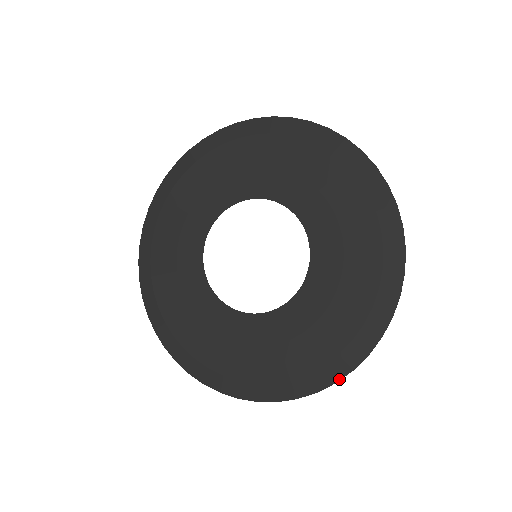
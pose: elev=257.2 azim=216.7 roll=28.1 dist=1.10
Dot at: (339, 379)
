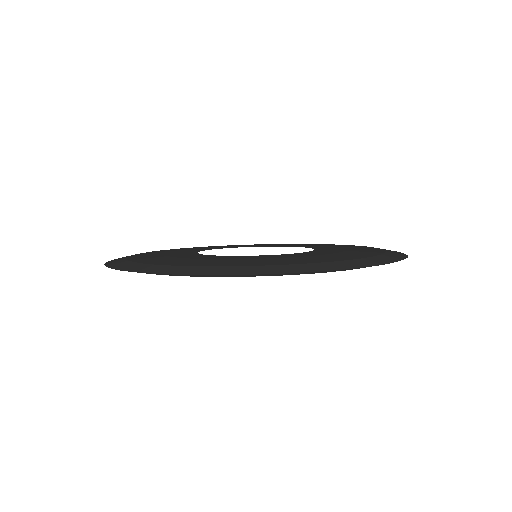
Dot at: (210, 274)
